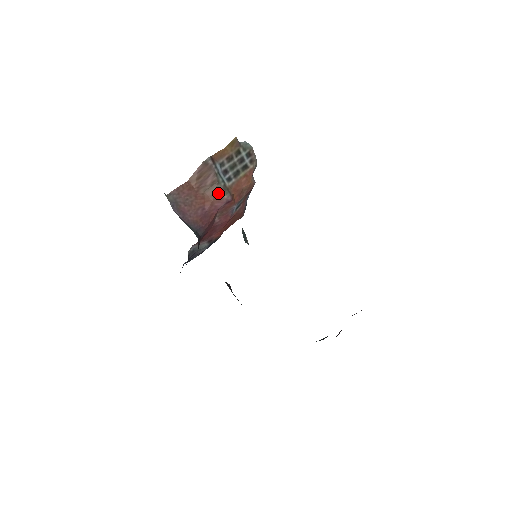
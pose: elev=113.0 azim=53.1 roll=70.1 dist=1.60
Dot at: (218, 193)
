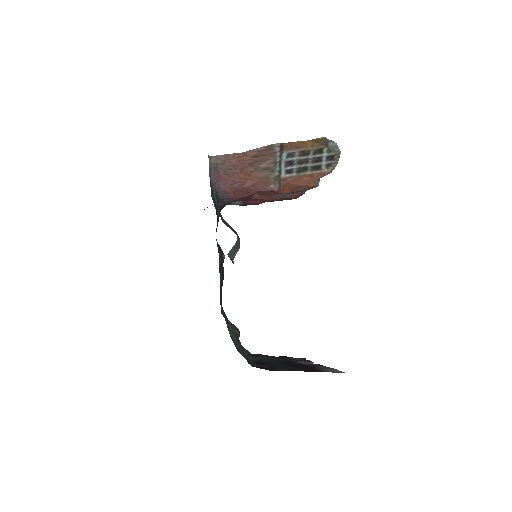
Dot at: (266, 179)
